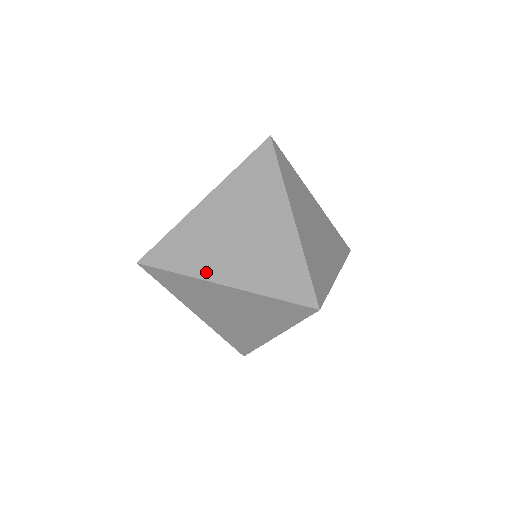
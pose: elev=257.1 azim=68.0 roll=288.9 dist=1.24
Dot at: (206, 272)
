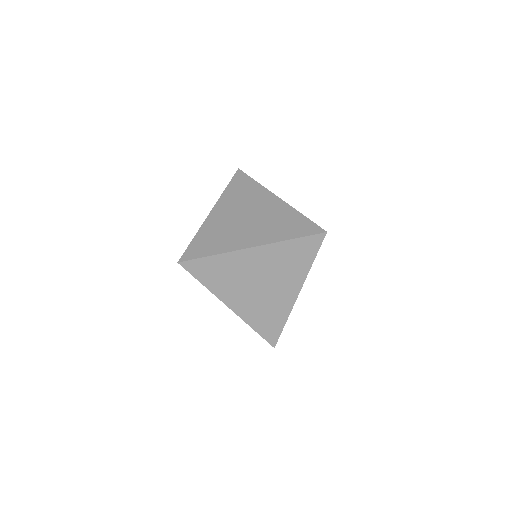
Dot at: (223, 296)
